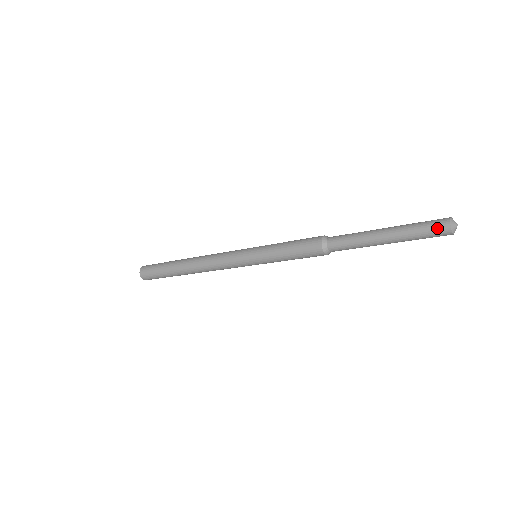
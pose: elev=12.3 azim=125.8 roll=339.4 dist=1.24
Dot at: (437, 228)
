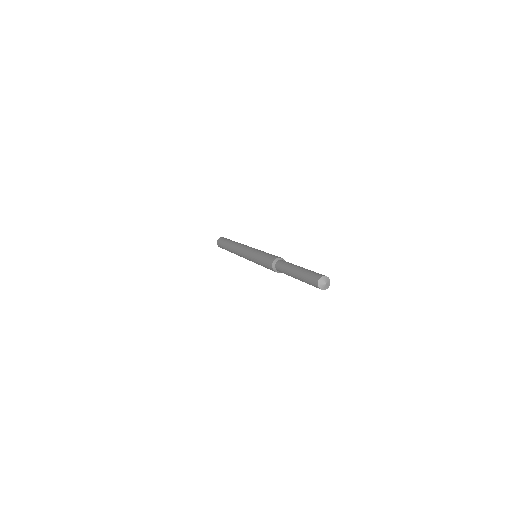
Dot at: (316, 287)
